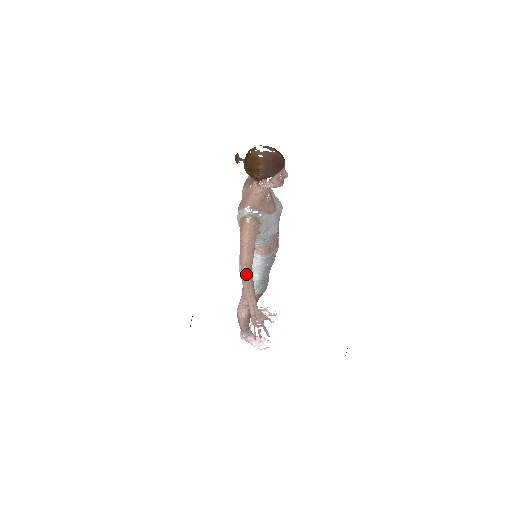
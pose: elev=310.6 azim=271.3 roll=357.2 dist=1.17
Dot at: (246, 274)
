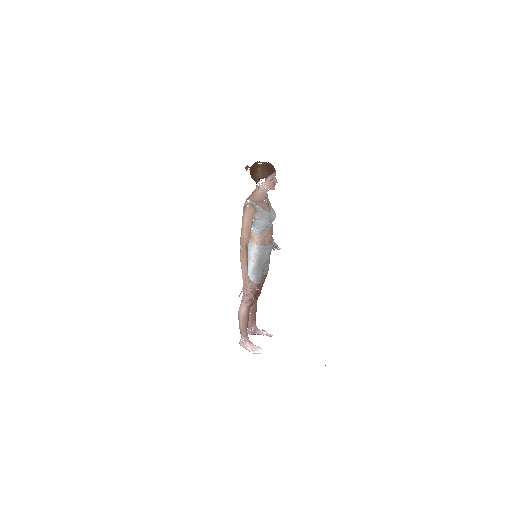
Dot at: (243, 246)
